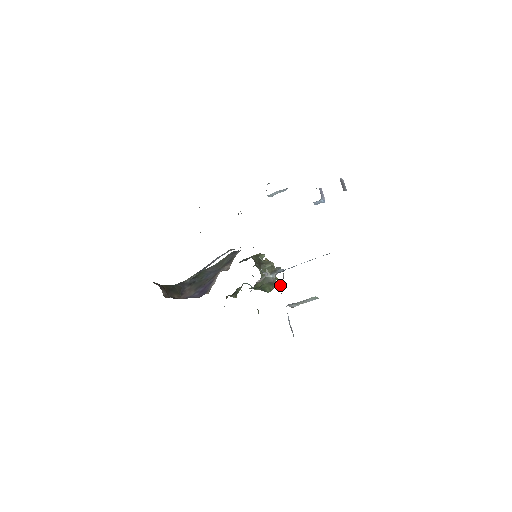
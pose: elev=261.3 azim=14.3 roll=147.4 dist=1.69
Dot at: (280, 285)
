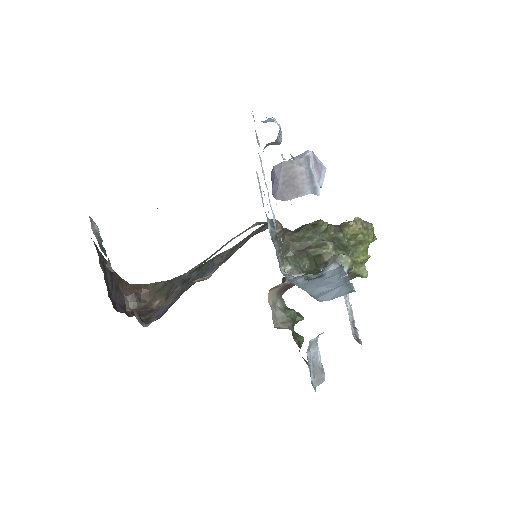
Dot at: (363, 274)
